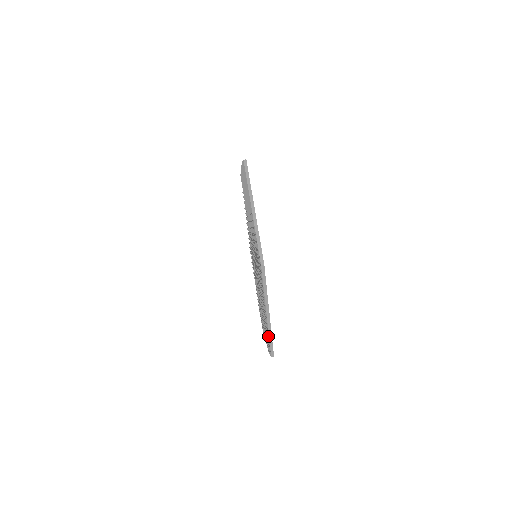
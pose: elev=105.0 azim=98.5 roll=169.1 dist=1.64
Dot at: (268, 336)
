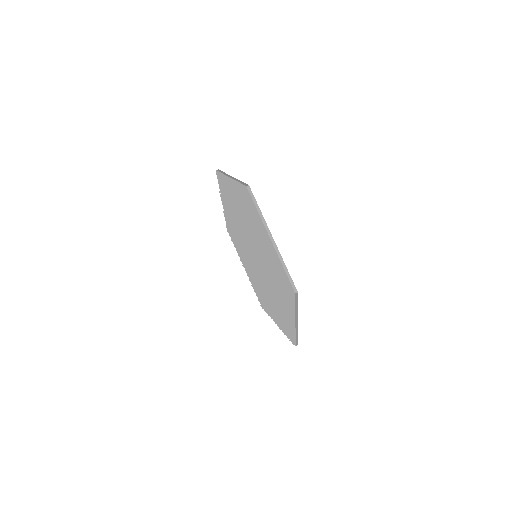
Dot at: (282, 266)
